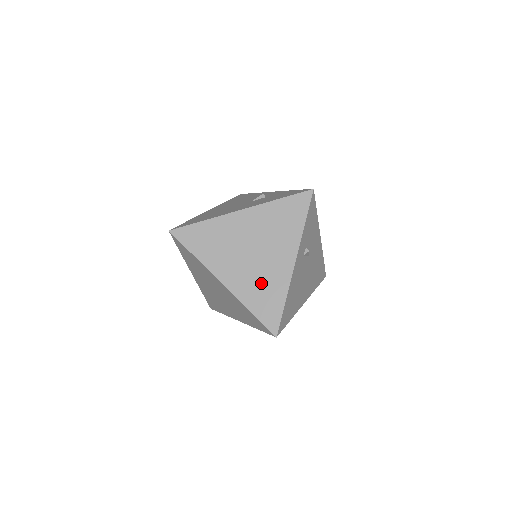
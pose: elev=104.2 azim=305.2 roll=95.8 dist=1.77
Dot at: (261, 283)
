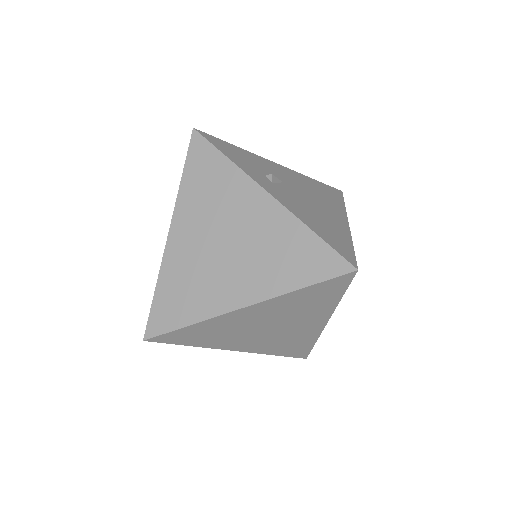
Dot at: (271, 253)
